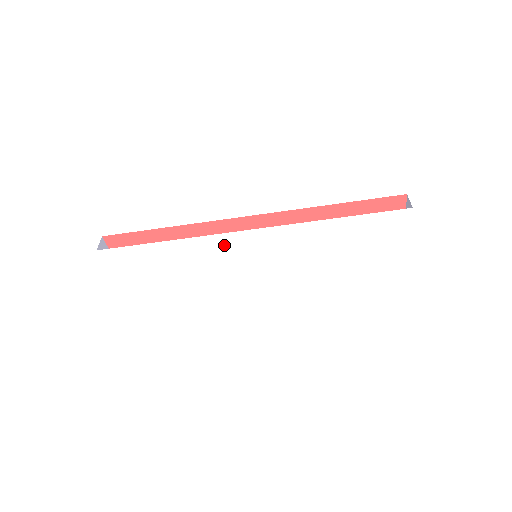
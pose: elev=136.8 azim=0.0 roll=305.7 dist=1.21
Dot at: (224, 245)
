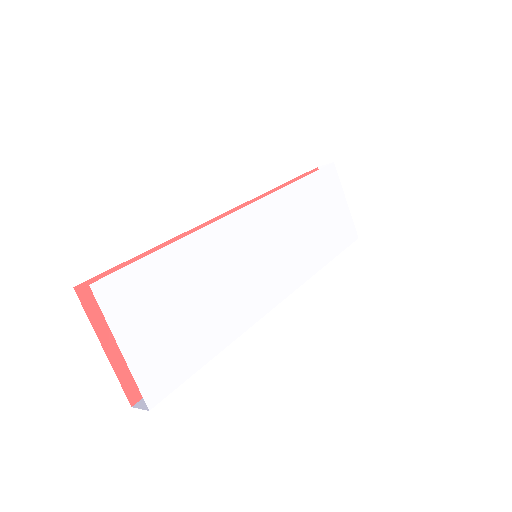
Dot at: (233, 234)
